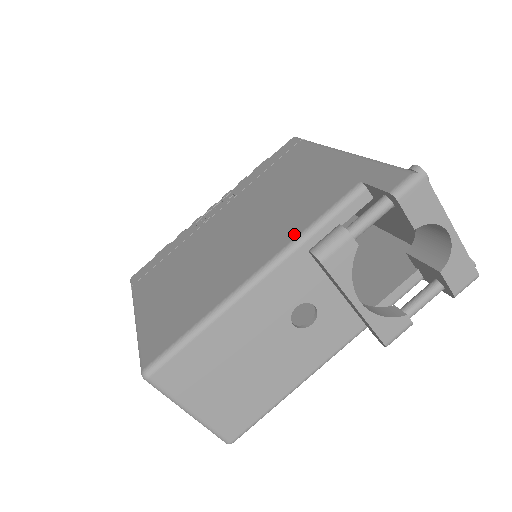
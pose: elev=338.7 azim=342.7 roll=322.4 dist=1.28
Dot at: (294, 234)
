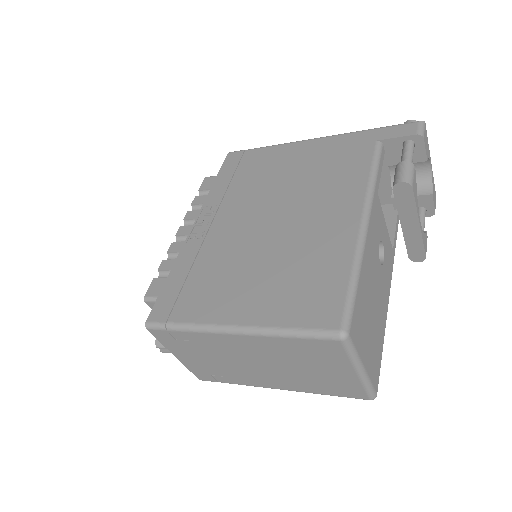
Dot at: (362, 184)
